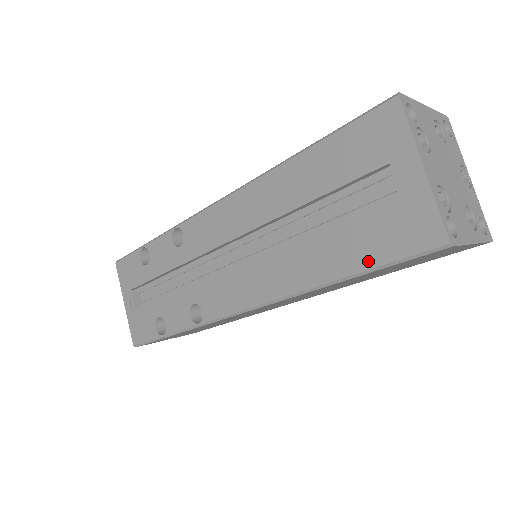
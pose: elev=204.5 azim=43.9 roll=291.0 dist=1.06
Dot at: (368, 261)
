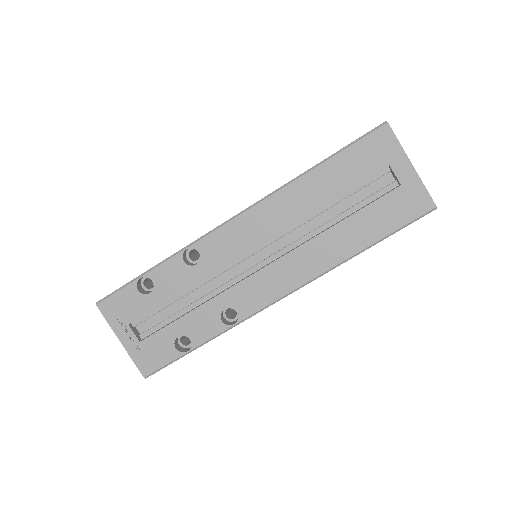
Dot at: (386, 230)
